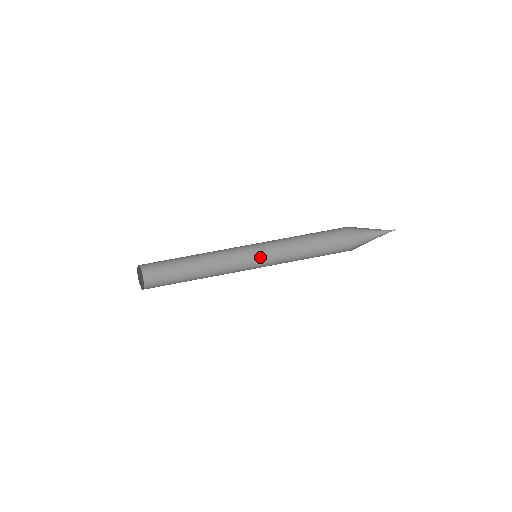
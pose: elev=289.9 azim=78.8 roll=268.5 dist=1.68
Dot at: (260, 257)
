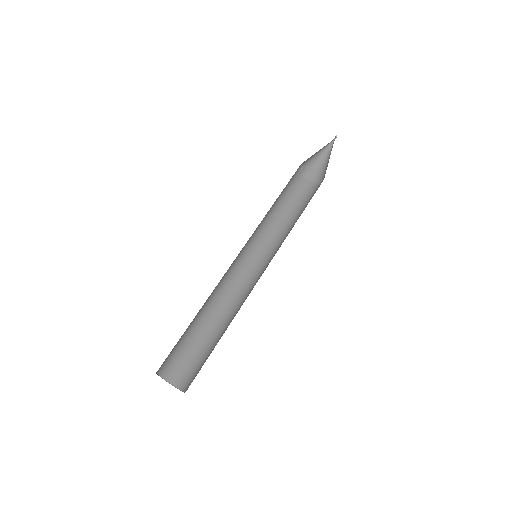
Dot at: (254, 255)
